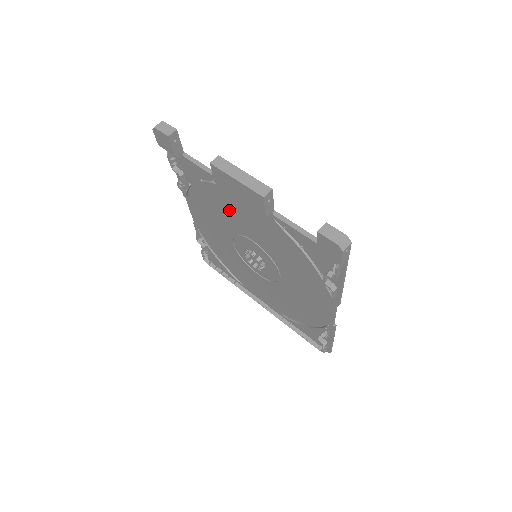
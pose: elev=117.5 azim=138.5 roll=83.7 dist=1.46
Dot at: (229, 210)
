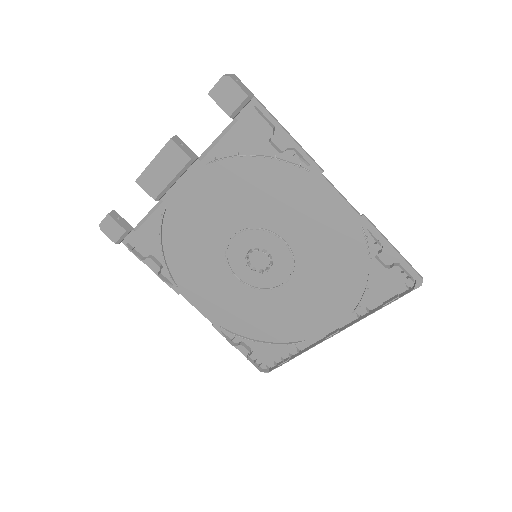
Dot at: (195, 231)
